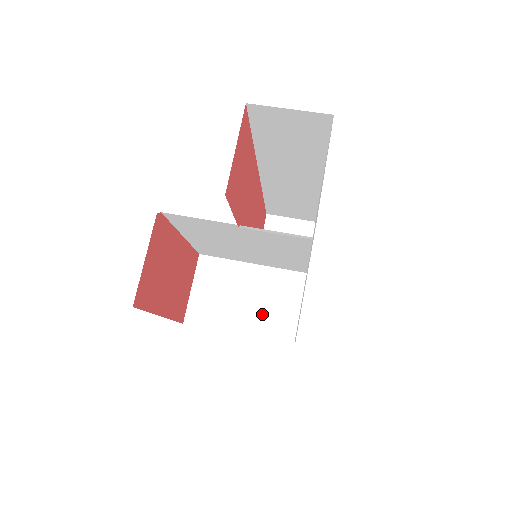
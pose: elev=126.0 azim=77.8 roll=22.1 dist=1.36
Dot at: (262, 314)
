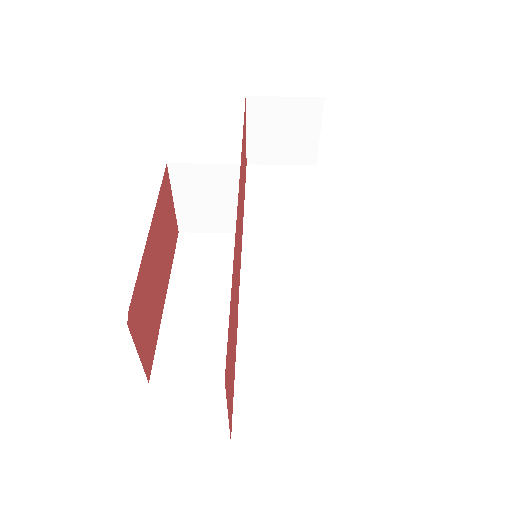
Dot at: occluded
